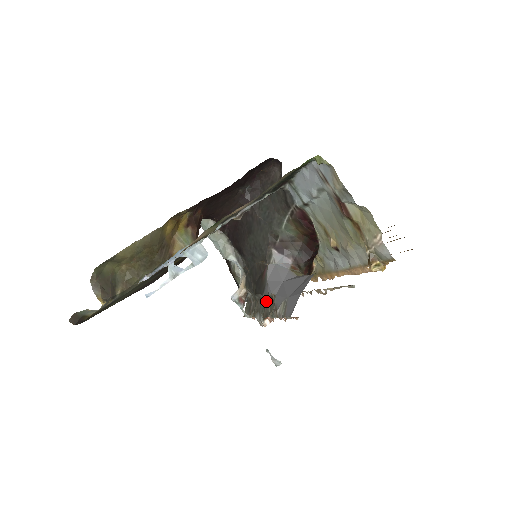
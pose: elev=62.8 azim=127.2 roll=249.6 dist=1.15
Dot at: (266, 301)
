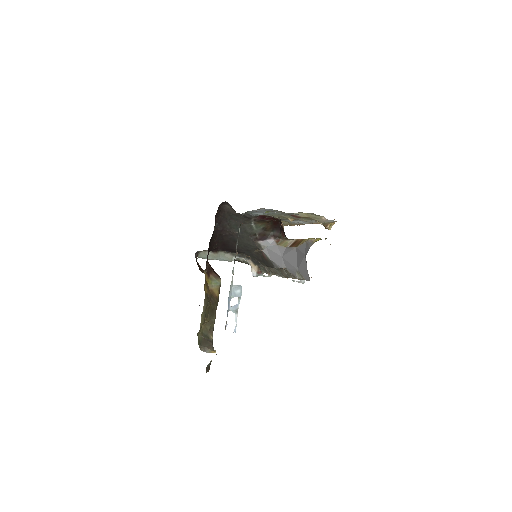
Dot at: (279, 270)
